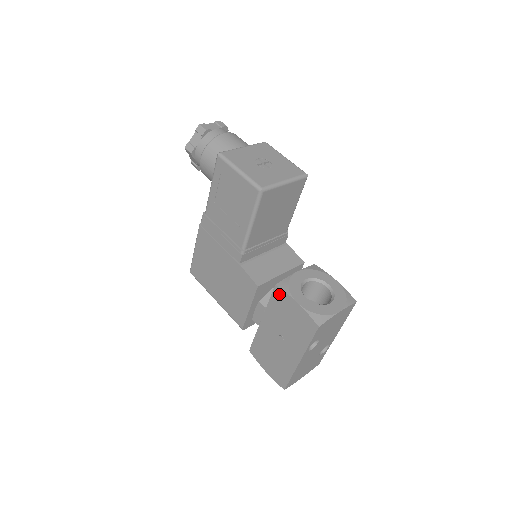
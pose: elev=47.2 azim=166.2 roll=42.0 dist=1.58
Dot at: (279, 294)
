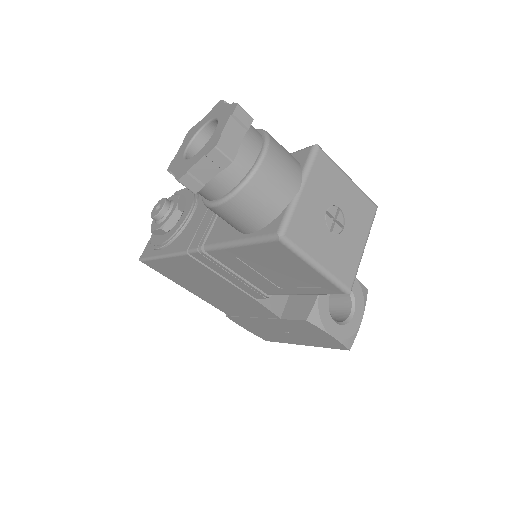
Dot at: (307, 325)
